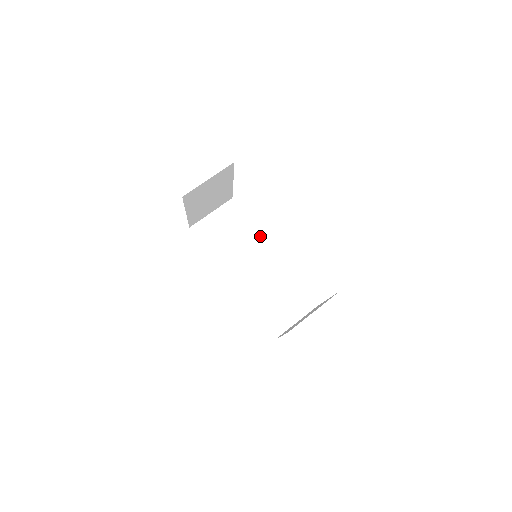
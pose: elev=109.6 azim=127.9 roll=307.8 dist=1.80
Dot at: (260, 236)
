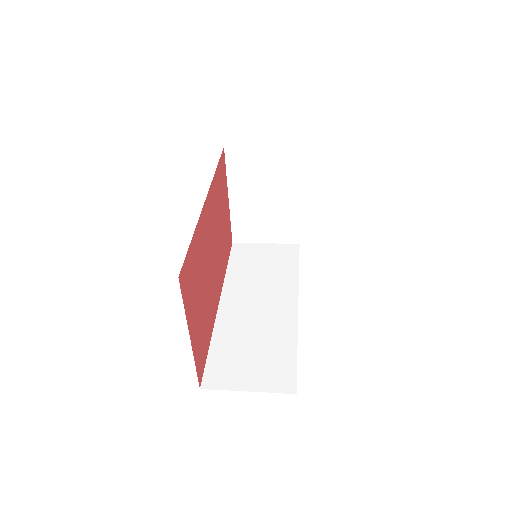
Dot at: (296, 285)
